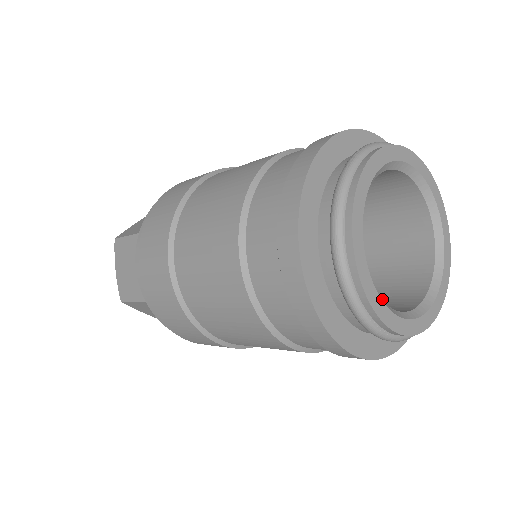
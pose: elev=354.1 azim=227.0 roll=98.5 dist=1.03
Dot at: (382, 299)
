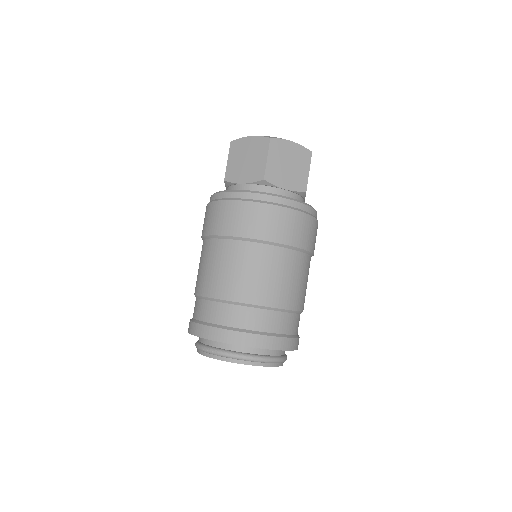
Dot at: occluded
